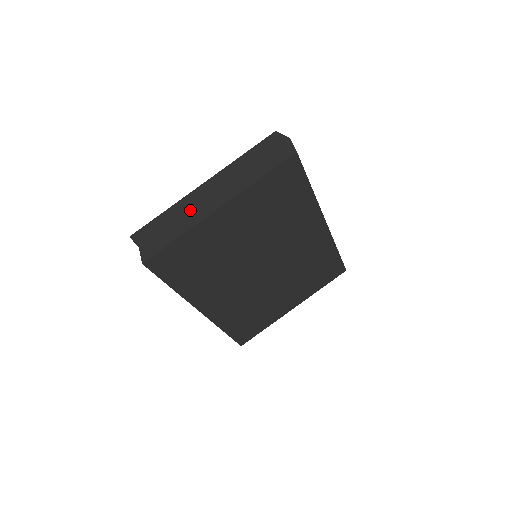
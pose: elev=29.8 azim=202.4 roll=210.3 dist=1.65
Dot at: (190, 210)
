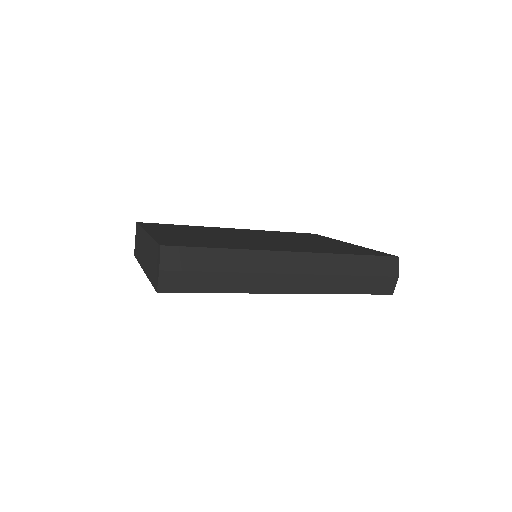
Dot at: (141, 247)
